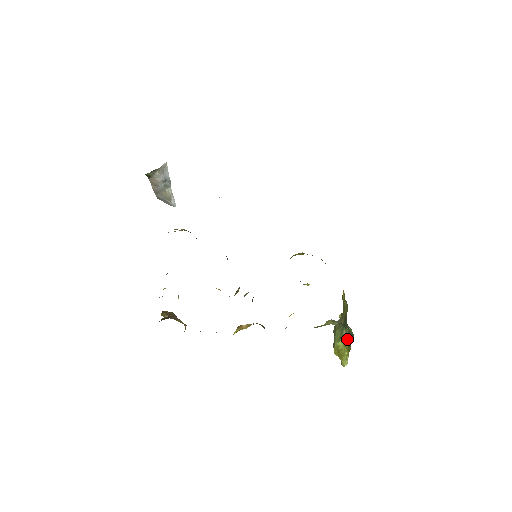
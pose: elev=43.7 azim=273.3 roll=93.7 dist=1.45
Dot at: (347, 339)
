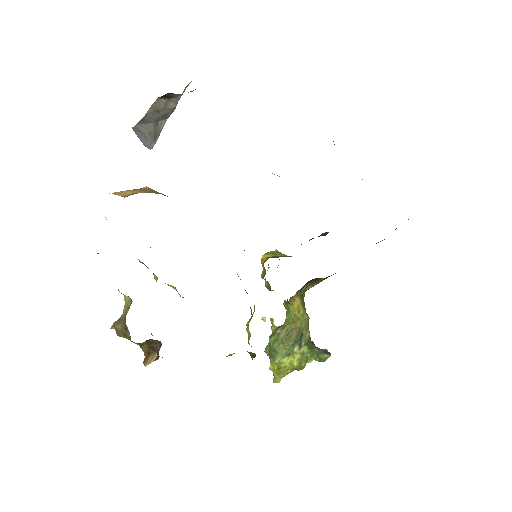
Dot at: (300, 358)
